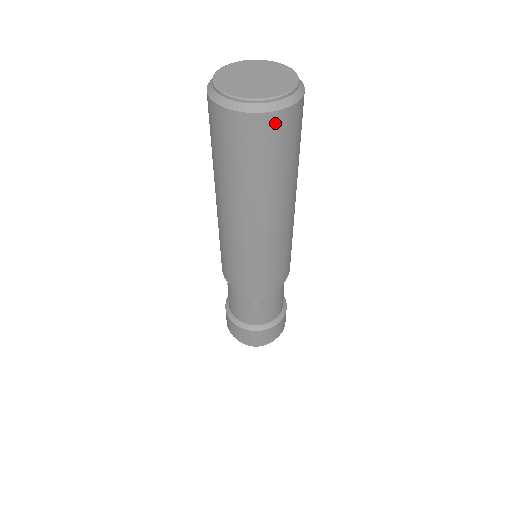
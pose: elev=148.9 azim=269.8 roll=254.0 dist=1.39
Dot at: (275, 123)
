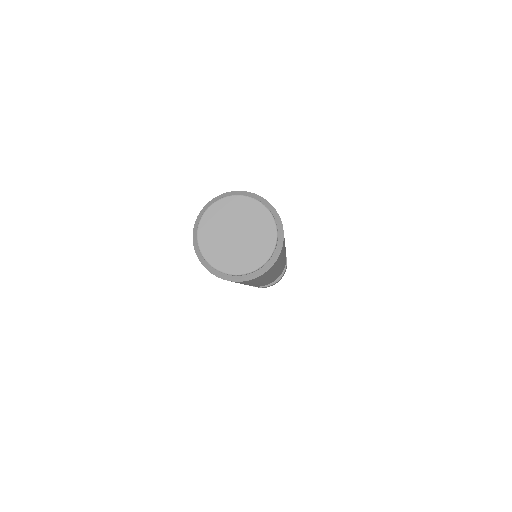
Dot at: (283, 243)
